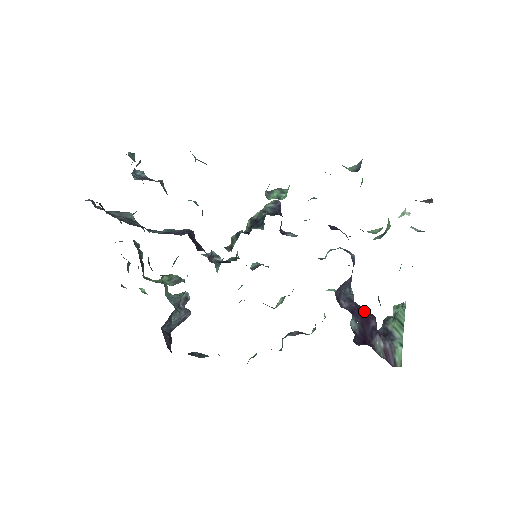
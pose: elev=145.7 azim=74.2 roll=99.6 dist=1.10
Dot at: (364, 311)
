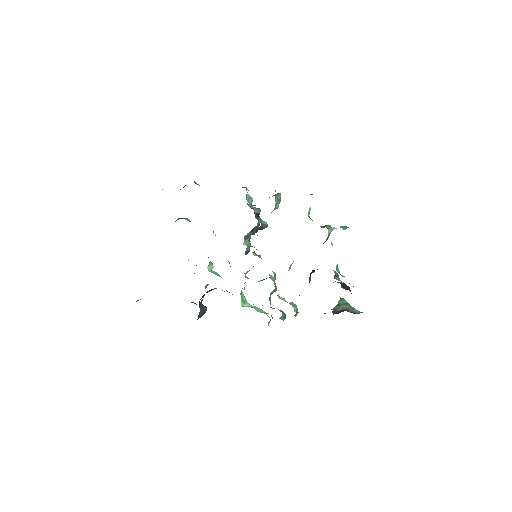
Dot at: occluded
